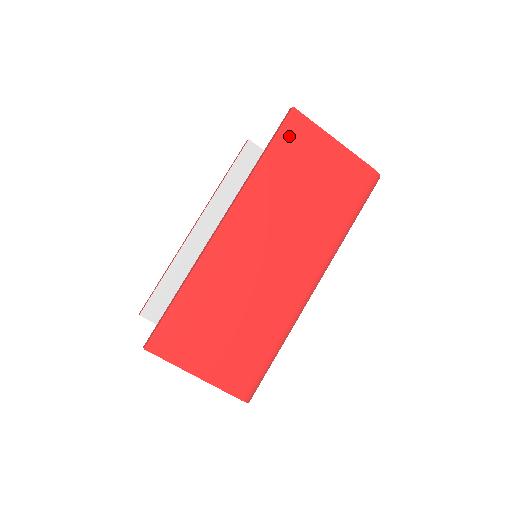
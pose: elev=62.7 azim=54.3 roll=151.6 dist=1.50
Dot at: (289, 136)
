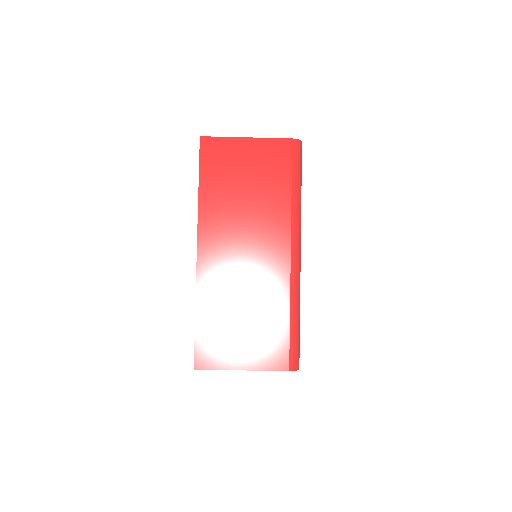
Dot at: (209, 159)
